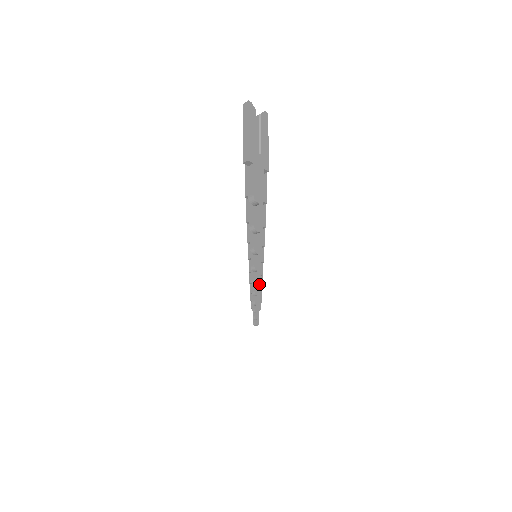
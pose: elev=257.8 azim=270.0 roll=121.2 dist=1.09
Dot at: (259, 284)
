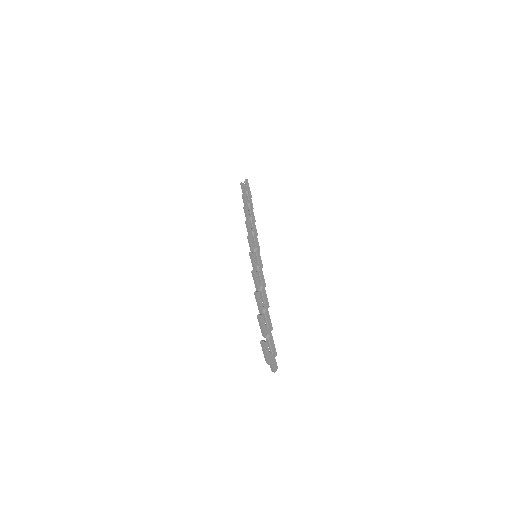
Dot at: occluded
